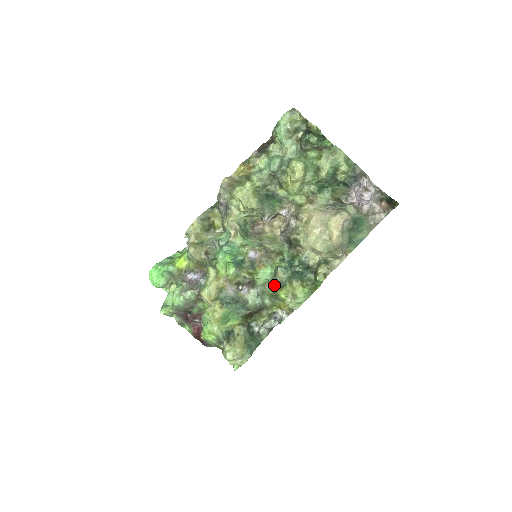
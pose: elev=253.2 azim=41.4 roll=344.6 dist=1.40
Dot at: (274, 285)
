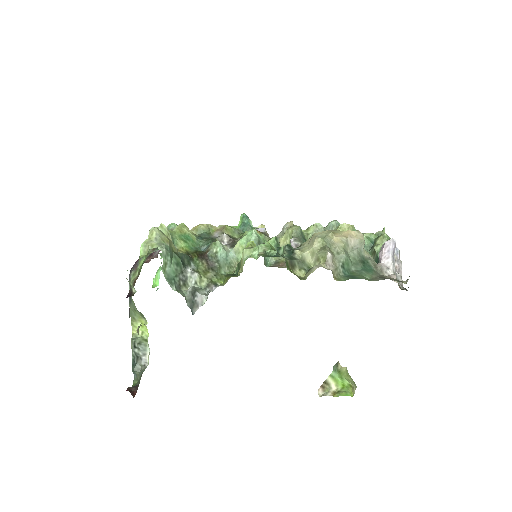
Dot at: occluded
